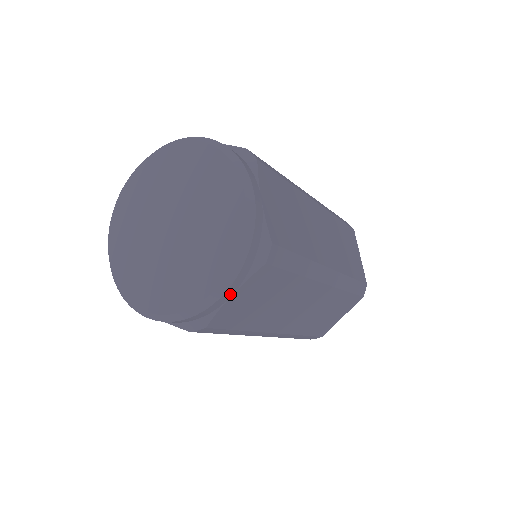
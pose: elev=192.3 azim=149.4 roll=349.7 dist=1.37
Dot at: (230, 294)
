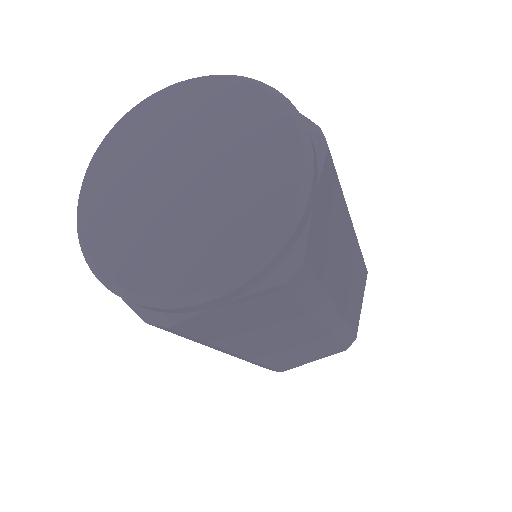
Dot at: (221, 302)
